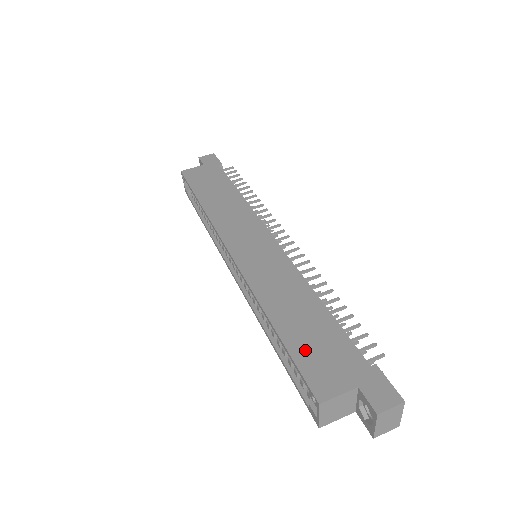
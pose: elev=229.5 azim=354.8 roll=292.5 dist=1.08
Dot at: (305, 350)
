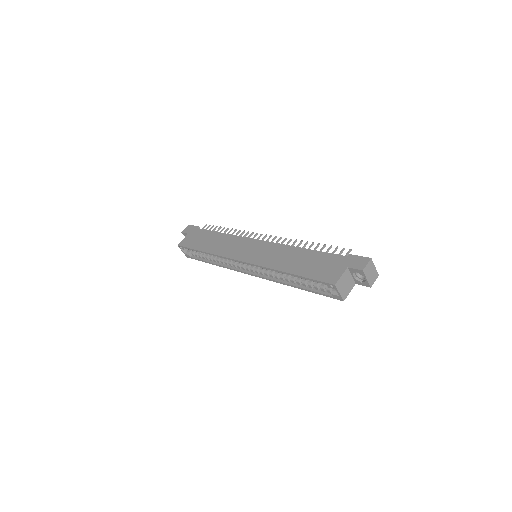
Dot at: (313, 271)
